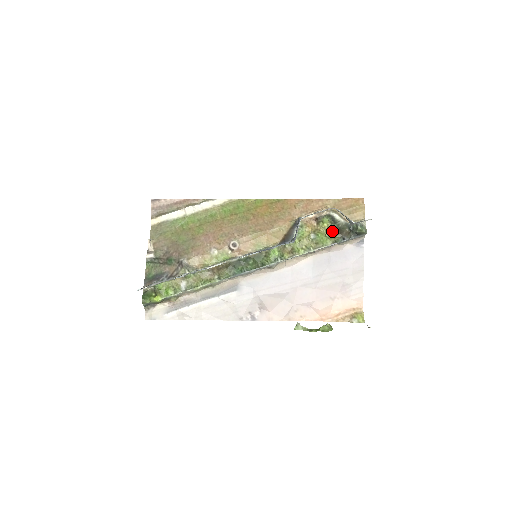
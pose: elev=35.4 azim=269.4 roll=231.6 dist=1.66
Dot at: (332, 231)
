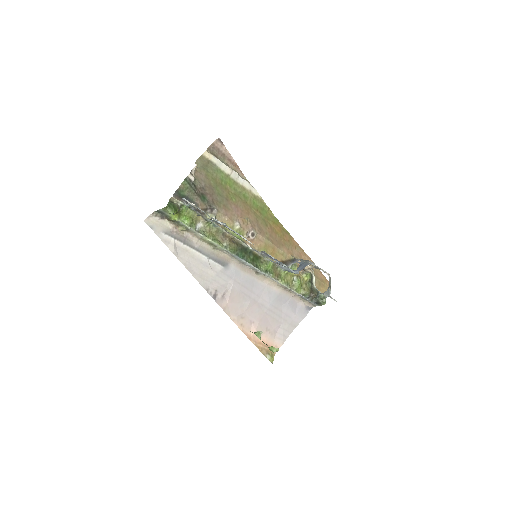
Dot at: (307, 286)
